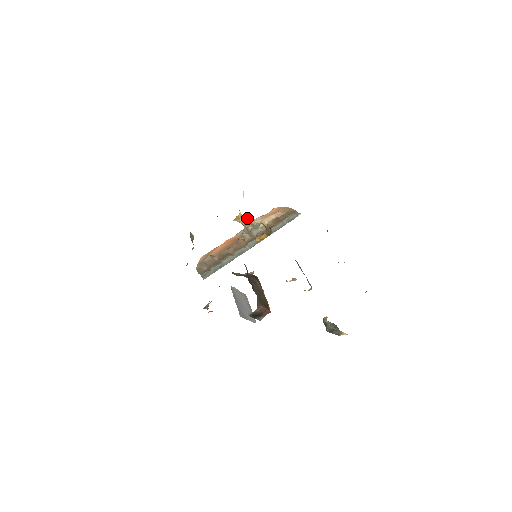
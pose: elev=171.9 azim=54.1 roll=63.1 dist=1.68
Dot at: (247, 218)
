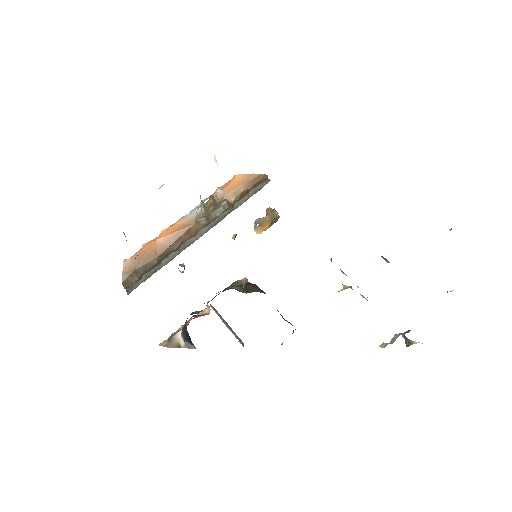
Dot at: (212, 196)
